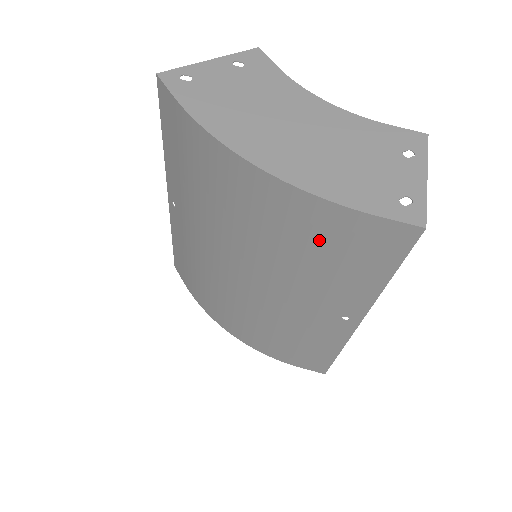
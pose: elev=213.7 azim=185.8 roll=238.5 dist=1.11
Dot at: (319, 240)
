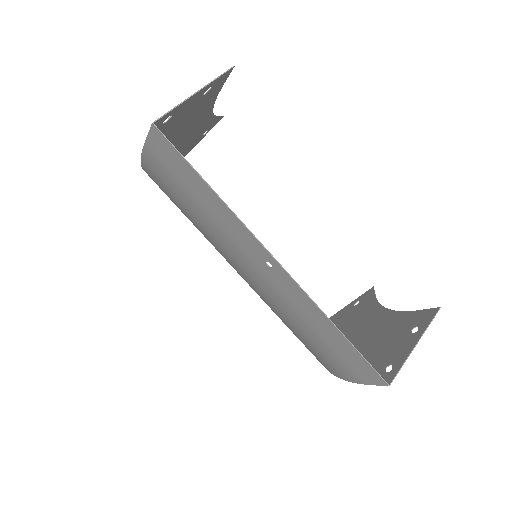
Dot at: (174, 191)
